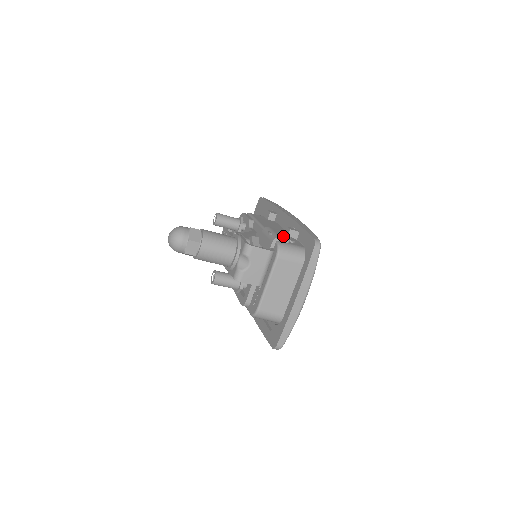
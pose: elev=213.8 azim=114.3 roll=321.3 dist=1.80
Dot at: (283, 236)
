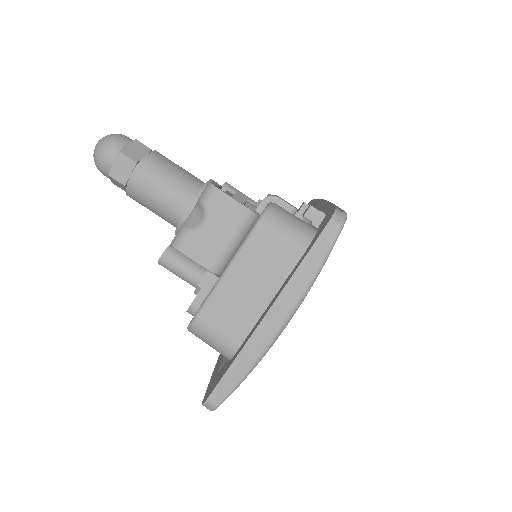
Dot at: (288, 203)
